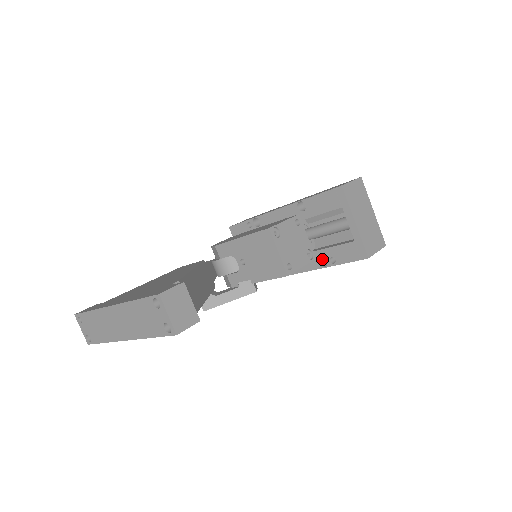
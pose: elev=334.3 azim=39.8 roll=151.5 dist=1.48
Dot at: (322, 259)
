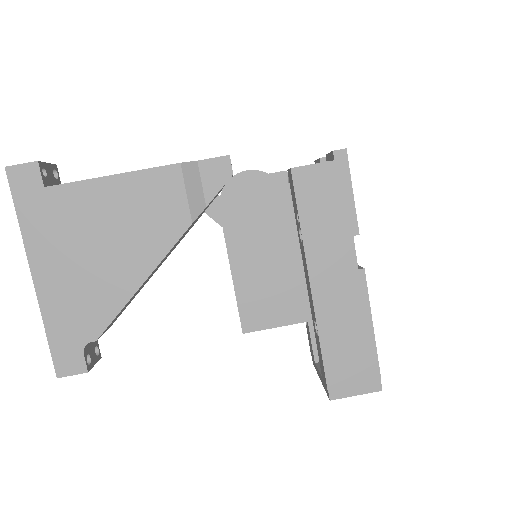
Dot at: occluded
